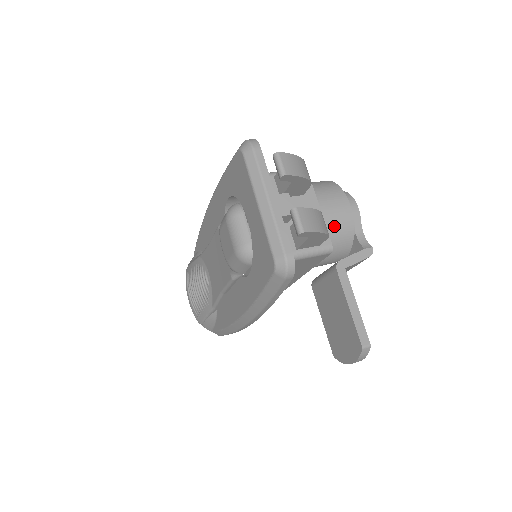
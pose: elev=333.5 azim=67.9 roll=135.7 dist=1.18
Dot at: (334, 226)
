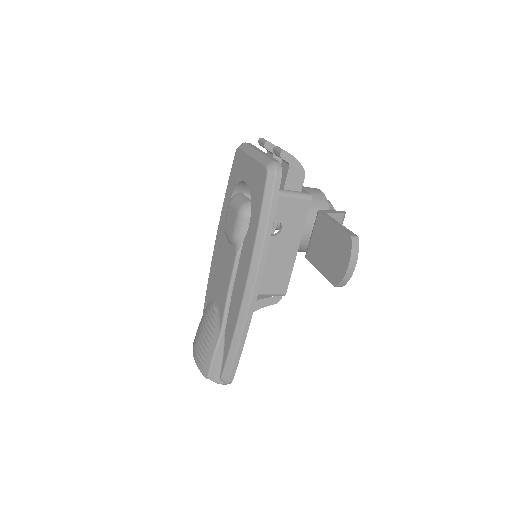
Dot at: occluded
